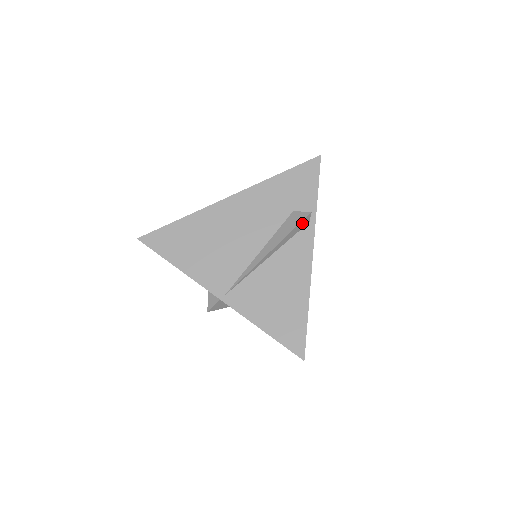
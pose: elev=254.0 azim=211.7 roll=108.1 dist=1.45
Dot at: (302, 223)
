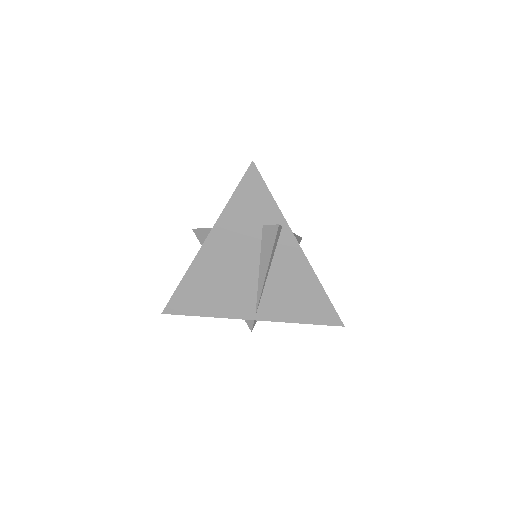
Dot at: (277, 235)
